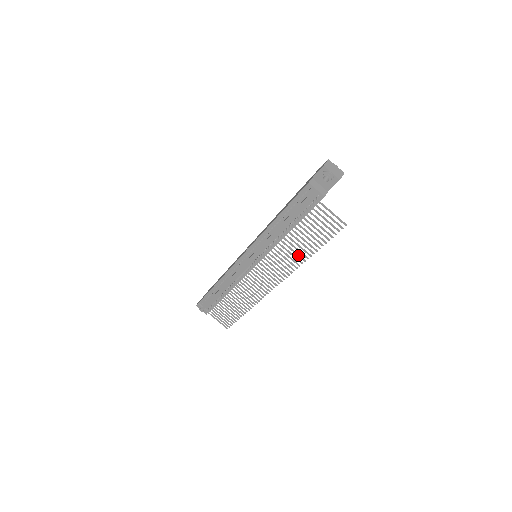
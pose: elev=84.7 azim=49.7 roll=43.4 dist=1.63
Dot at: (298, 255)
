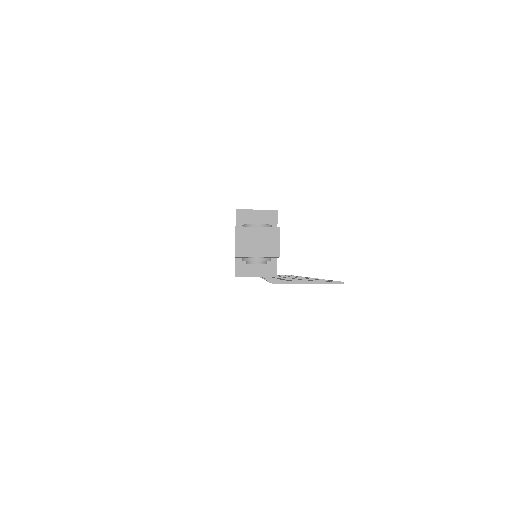
Dot at: occluded
